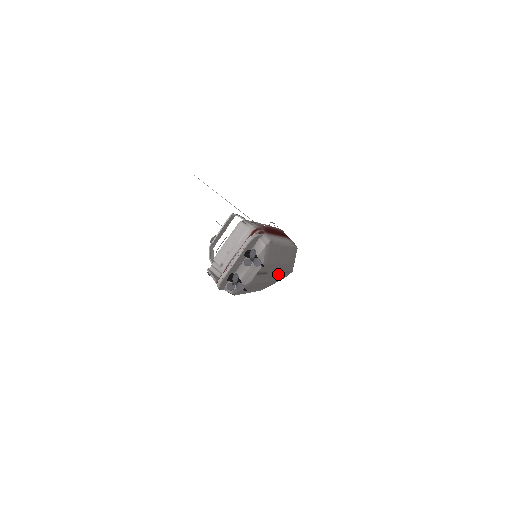
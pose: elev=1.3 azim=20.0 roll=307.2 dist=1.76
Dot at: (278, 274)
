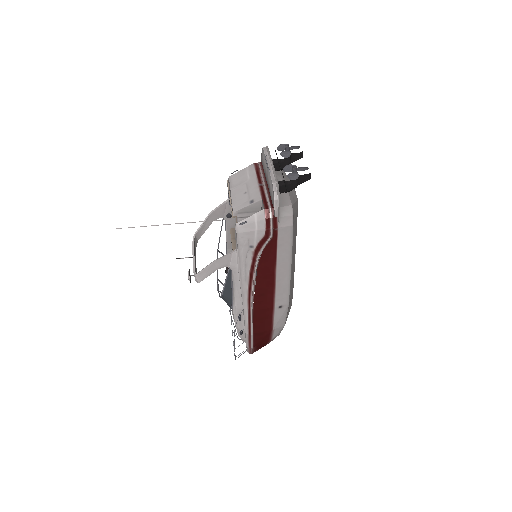
Dot at: occluded
